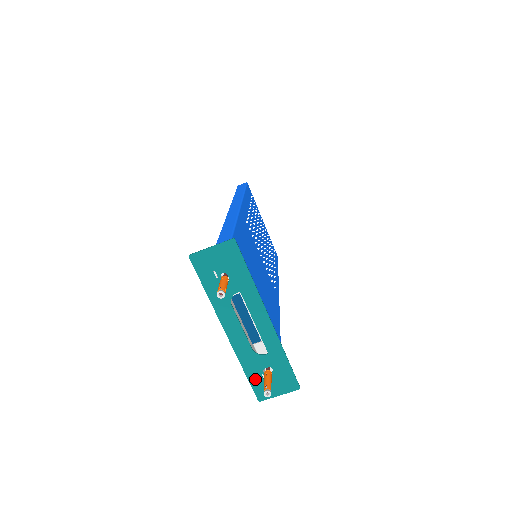
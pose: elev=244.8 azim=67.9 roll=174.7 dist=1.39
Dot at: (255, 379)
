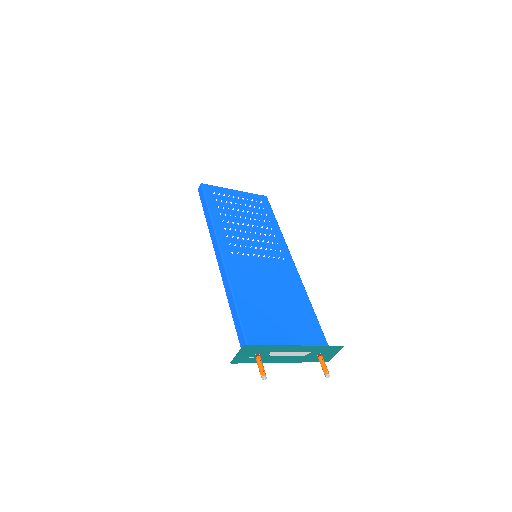
Dot at: (316, 360)
